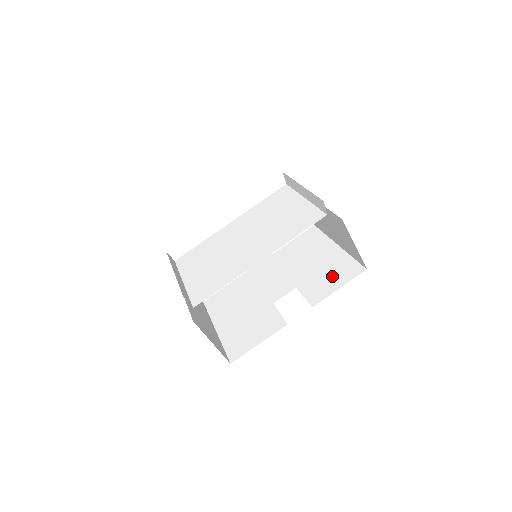
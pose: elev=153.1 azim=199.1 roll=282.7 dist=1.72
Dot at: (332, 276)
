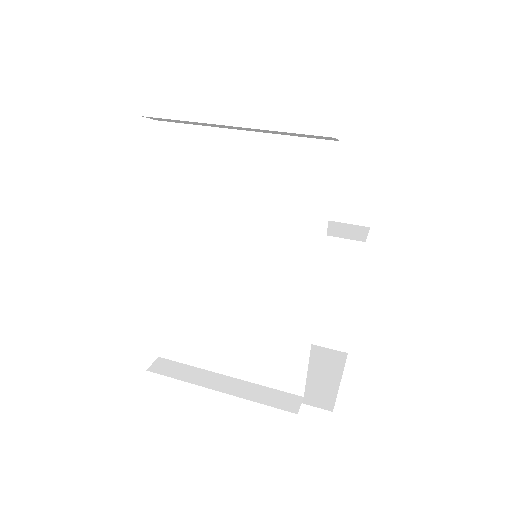
Dot at: (346, 168)
